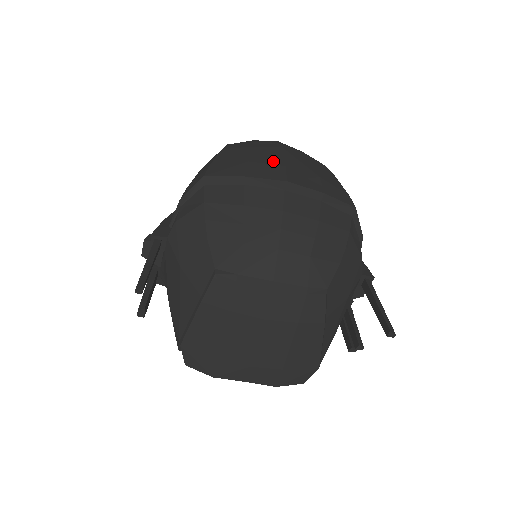
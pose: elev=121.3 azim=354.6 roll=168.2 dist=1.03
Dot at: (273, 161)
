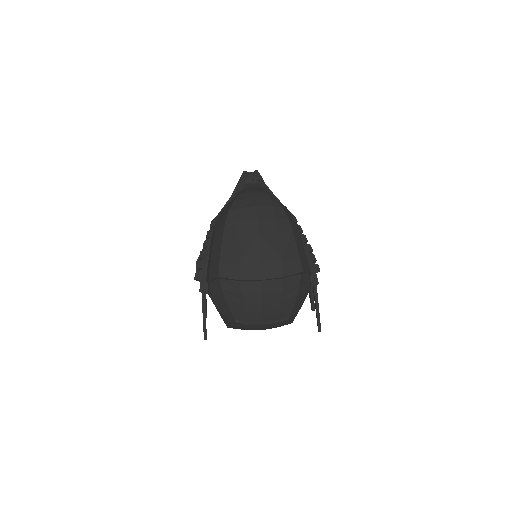
Dot at: (253, 258)
